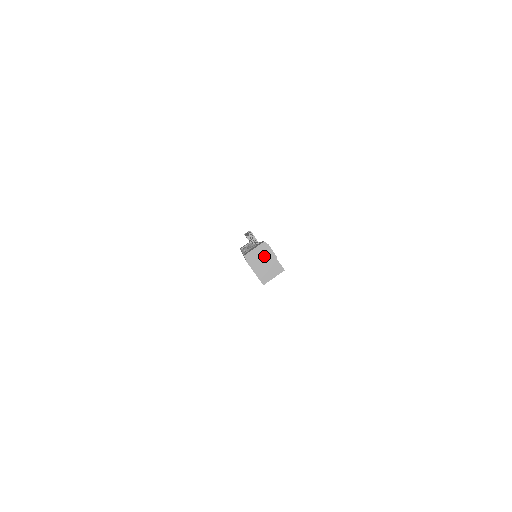
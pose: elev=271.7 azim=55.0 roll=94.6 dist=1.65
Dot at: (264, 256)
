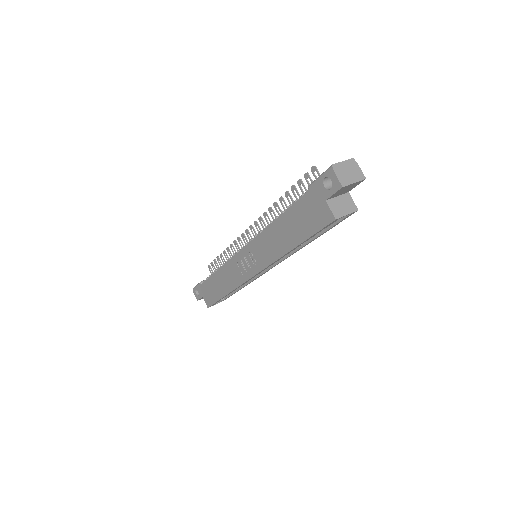
Dot at: (353, 173)
